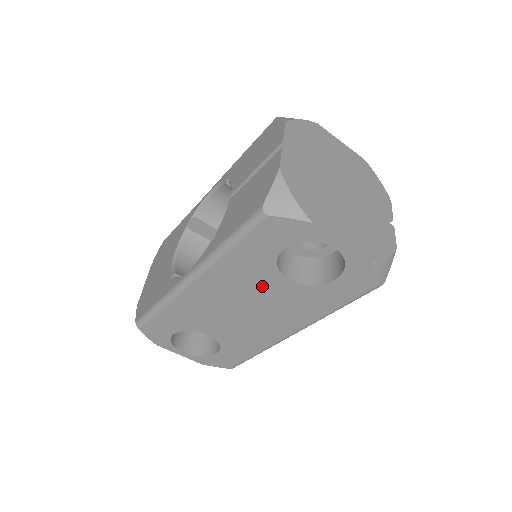
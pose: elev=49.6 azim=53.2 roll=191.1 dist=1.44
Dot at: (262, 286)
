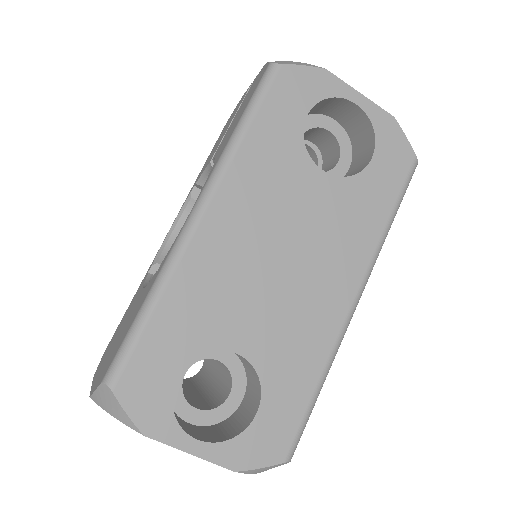
Dot at: (296, 194)
